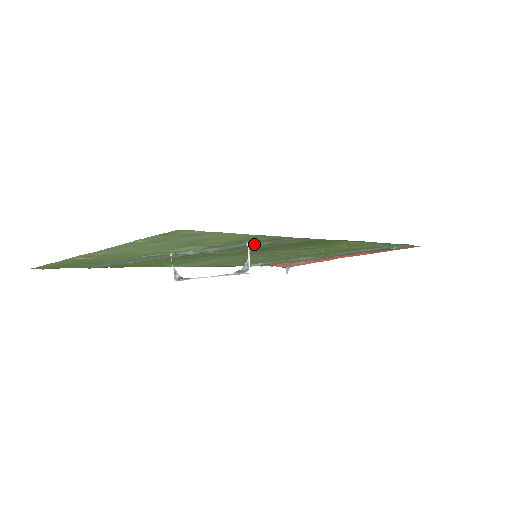
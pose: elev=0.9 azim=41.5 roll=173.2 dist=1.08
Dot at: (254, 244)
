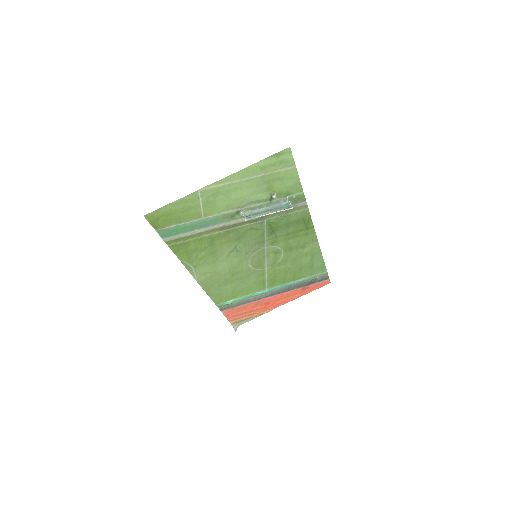
Dot at: (287, 204)
